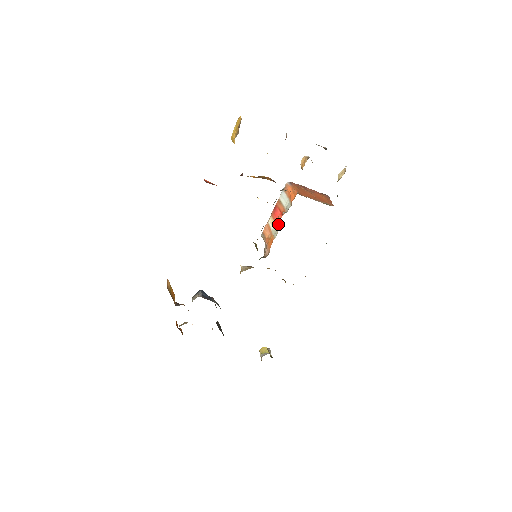
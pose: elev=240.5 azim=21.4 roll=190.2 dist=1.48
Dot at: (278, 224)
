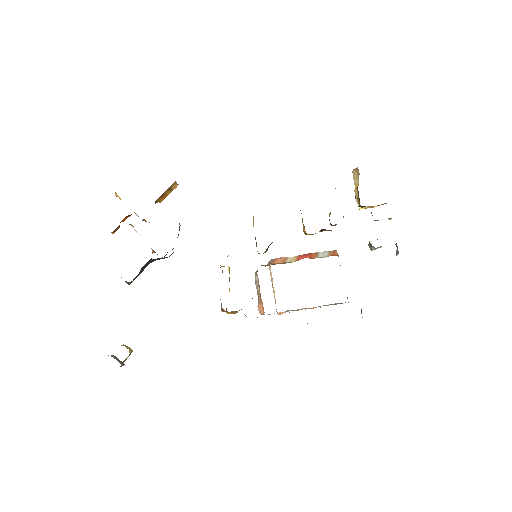
Dot at: (300, 259)
